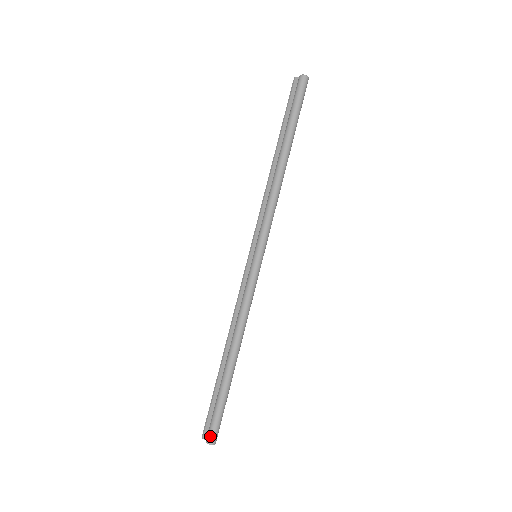
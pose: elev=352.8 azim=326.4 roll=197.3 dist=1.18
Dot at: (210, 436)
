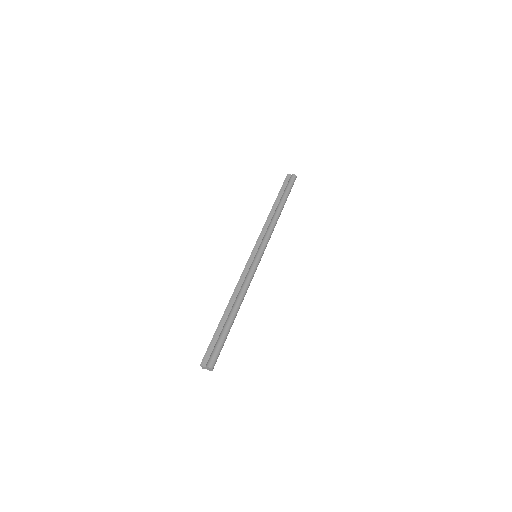
Dot at: (212, 362)
